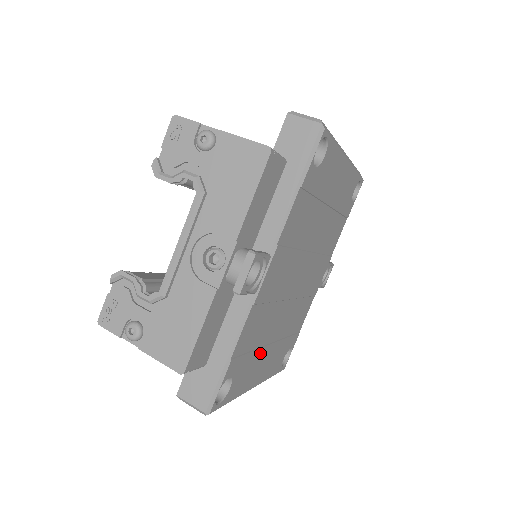
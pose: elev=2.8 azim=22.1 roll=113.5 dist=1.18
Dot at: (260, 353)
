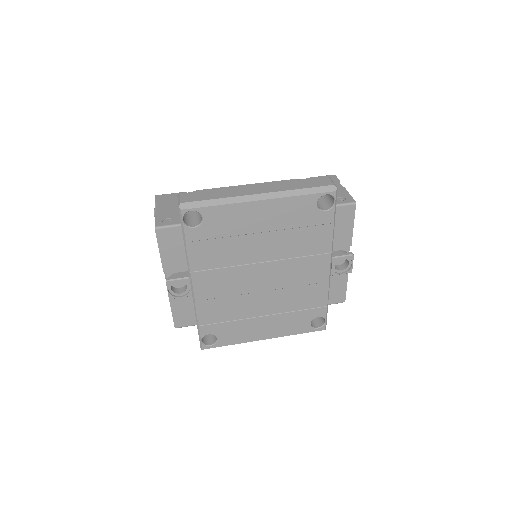
Dot at: (247, 322)
